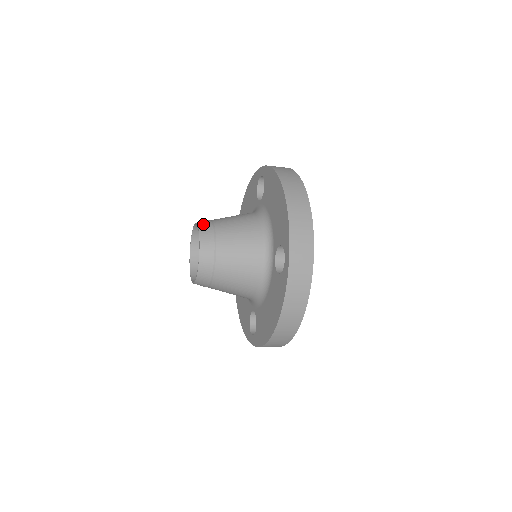
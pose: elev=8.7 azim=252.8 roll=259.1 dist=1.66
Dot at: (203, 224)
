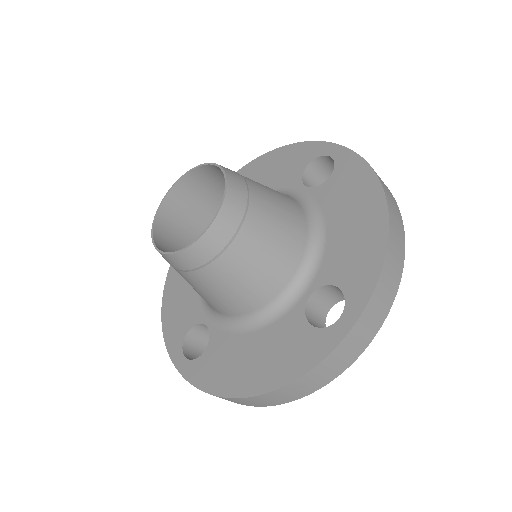
Dot at: (234, 177)
